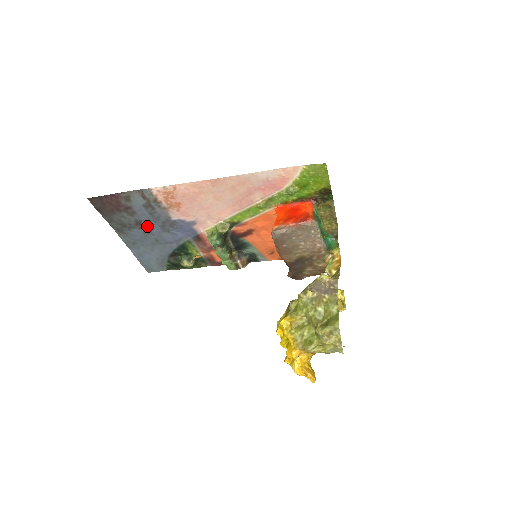
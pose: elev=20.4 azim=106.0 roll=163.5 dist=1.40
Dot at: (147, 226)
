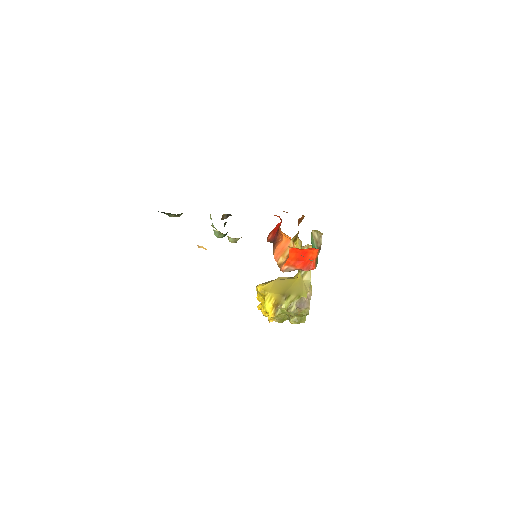
Dot at: occluded
